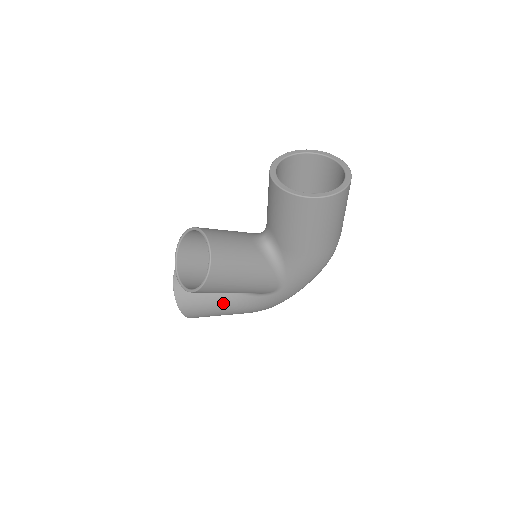
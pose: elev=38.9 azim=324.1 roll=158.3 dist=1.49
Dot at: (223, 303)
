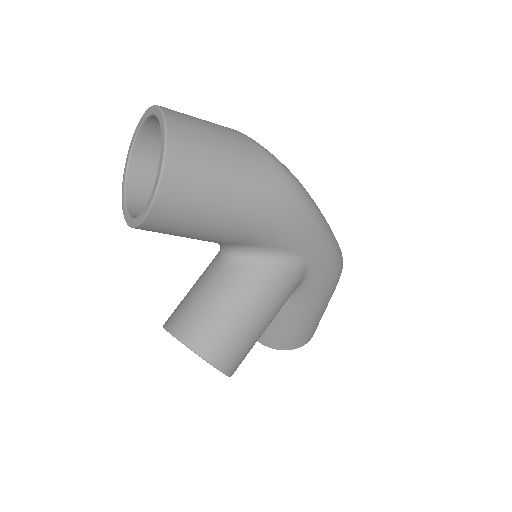
Dot at: (300, 314)
